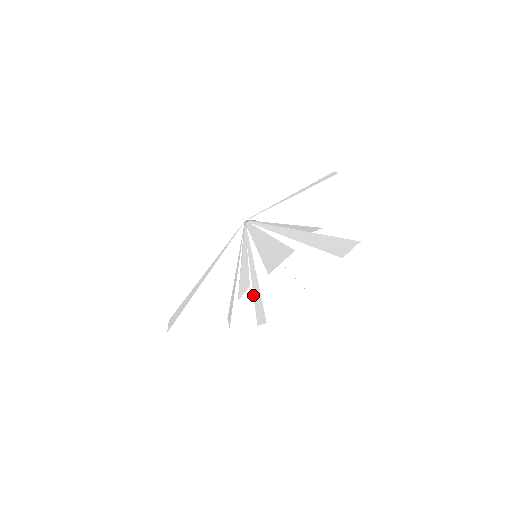
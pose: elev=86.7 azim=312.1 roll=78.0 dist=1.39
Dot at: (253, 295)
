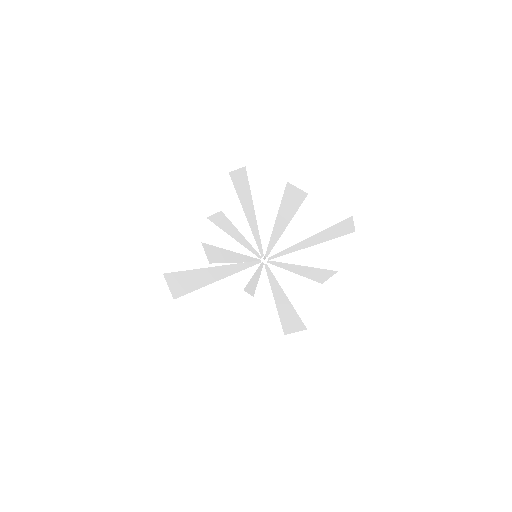
Dot at: (248, 283)
